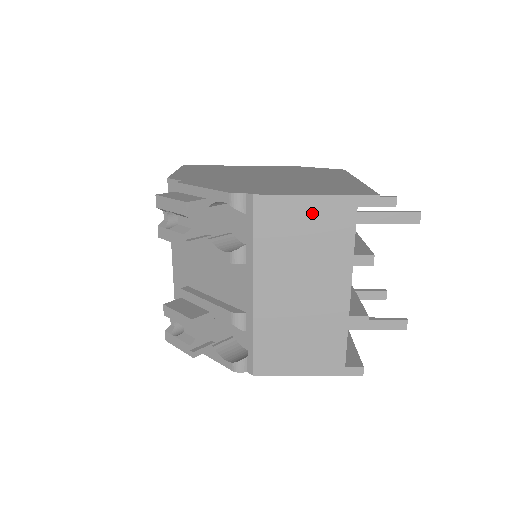
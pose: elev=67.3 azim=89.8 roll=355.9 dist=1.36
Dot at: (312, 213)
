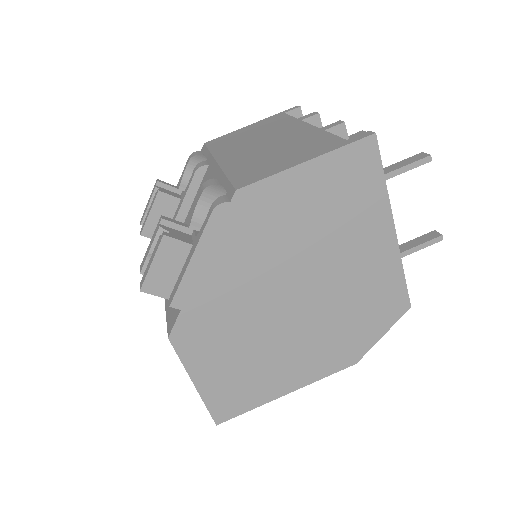
Dot at: (252, 128)
